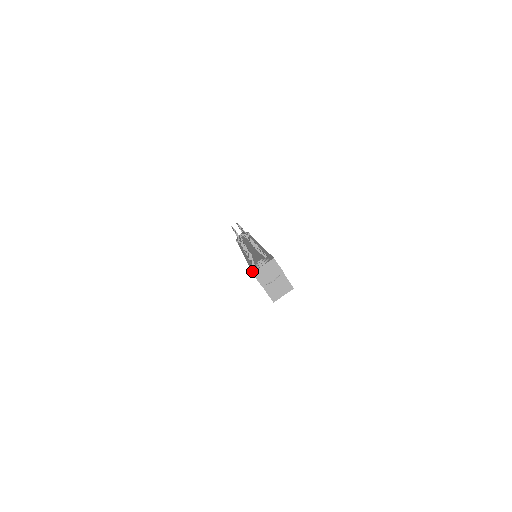
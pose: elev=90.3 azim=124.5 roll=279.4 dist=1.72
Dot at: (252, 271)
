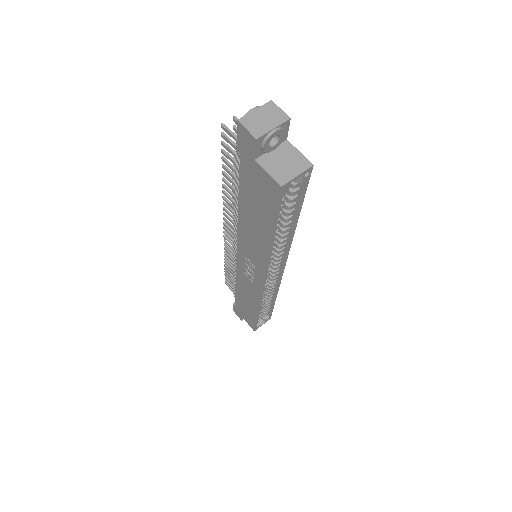
Dot at: (237, 125)
